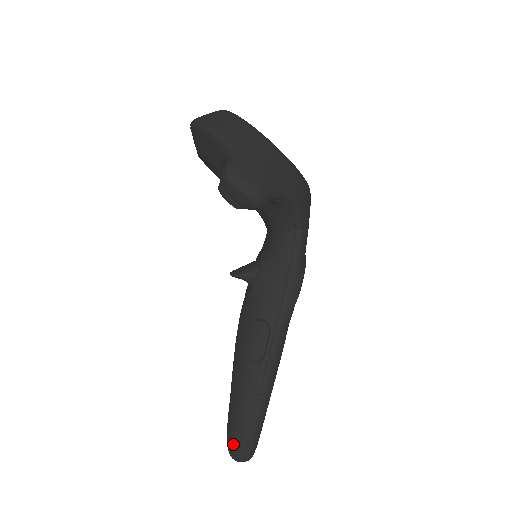
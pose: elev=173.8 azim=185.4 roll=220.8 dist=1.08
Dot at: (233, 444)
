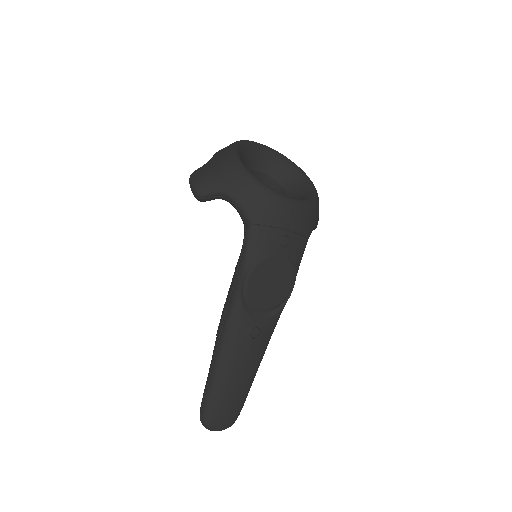
Dot at: occluded
